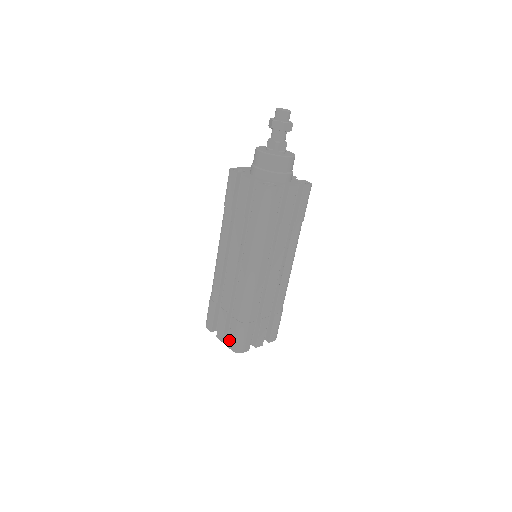
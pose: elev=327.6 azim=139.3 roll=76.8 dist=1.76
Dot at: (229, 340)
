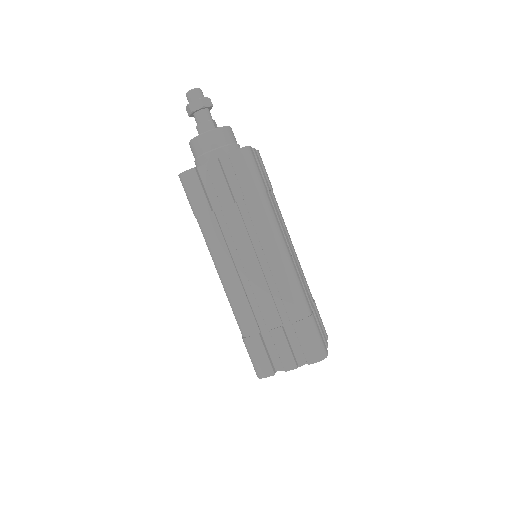
Dot at: occluded
